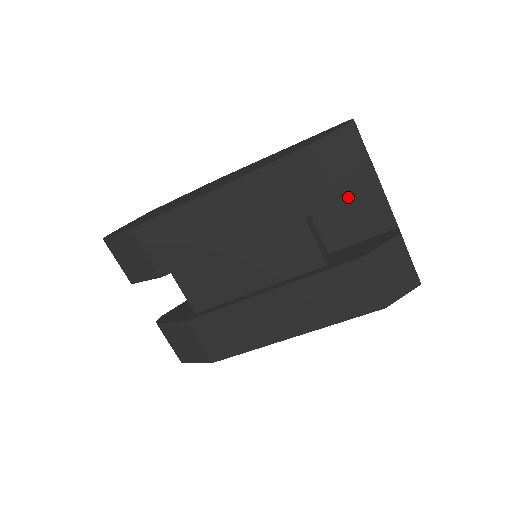
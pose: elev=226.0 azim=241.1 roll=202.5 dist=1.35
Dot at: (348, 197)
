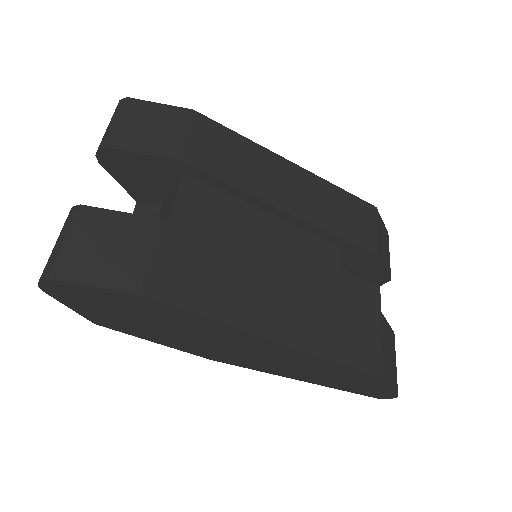
Dot at: (382, 262)
